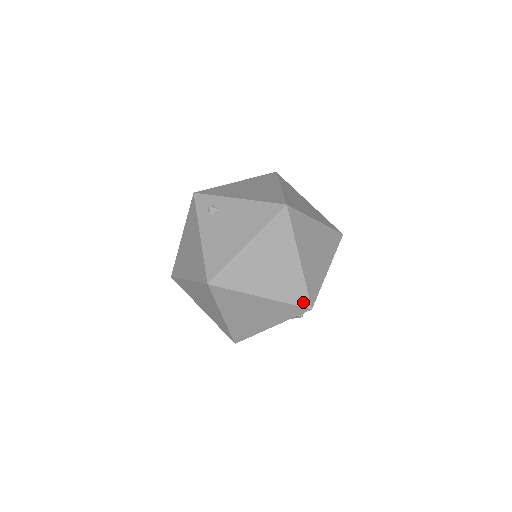
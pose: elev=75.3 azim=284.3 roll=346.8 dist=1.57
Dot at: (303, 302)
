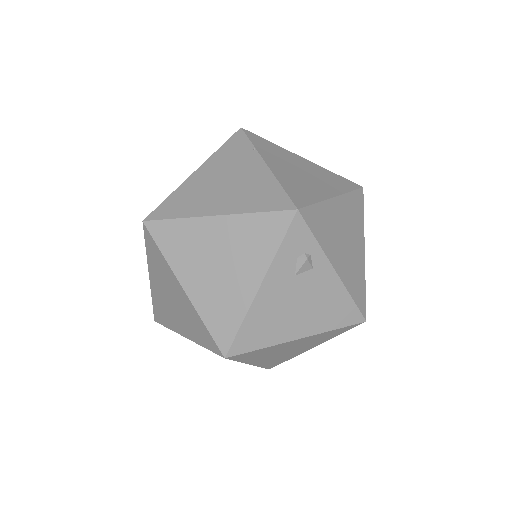
Dot at: (281, 205)
